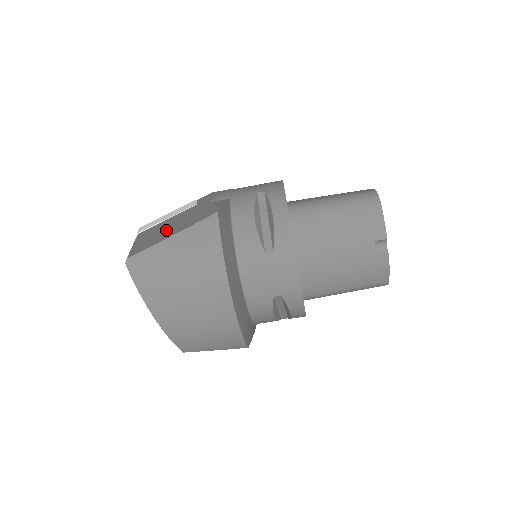
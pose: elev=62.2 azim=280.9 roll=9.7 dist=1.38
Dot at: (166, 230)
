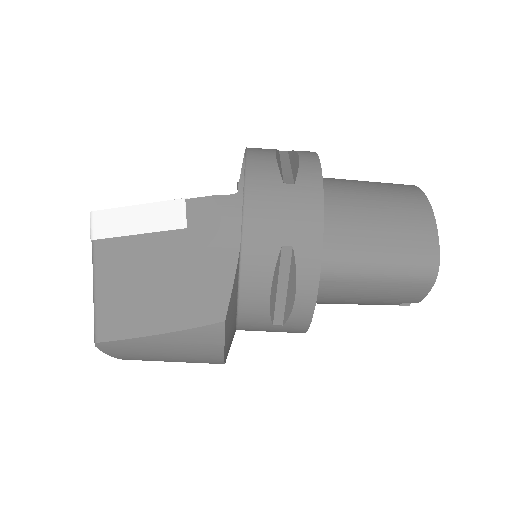
Dot at: (145, 295)
